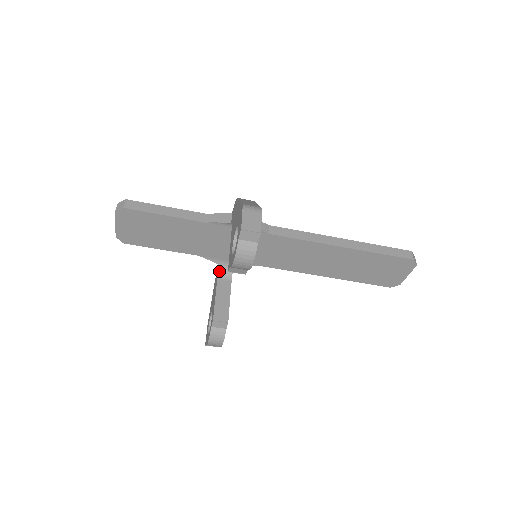
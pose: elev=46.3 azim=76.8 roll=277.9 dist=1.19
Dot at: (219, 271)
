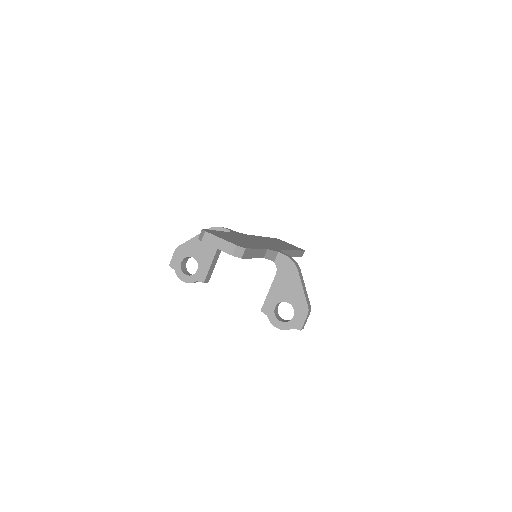
Dot at: occluded
